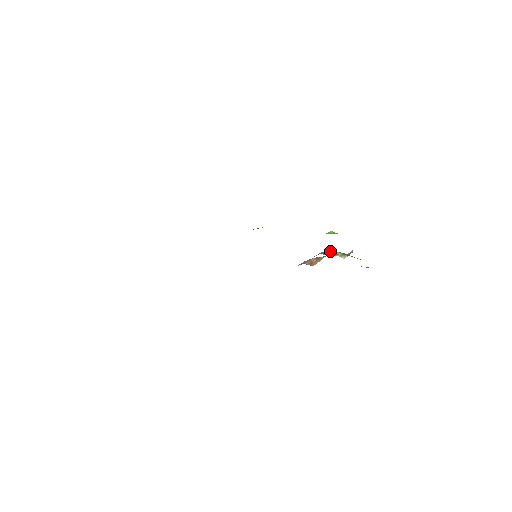
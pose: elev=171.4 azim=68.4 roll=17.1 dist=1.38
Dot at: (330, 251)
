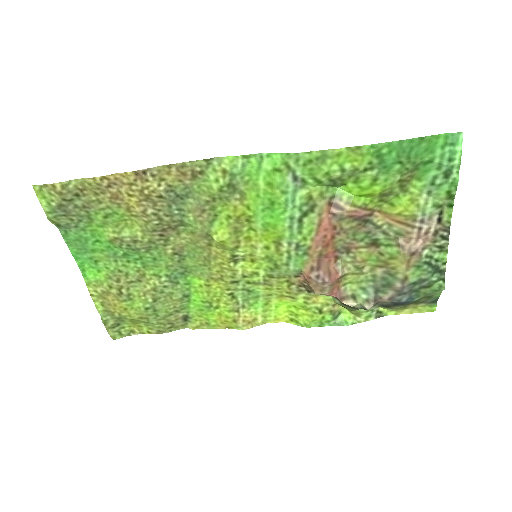
Dot at: (349, 293)
